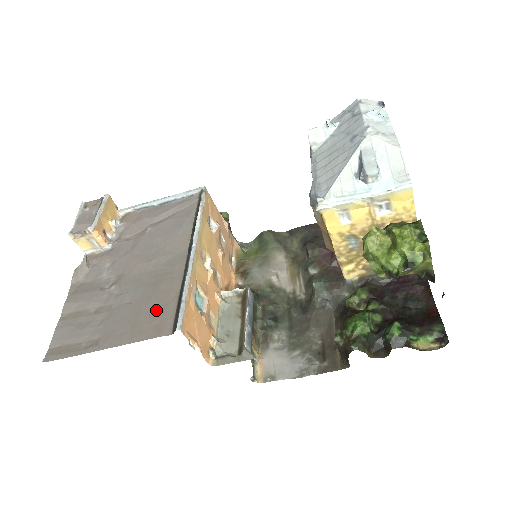
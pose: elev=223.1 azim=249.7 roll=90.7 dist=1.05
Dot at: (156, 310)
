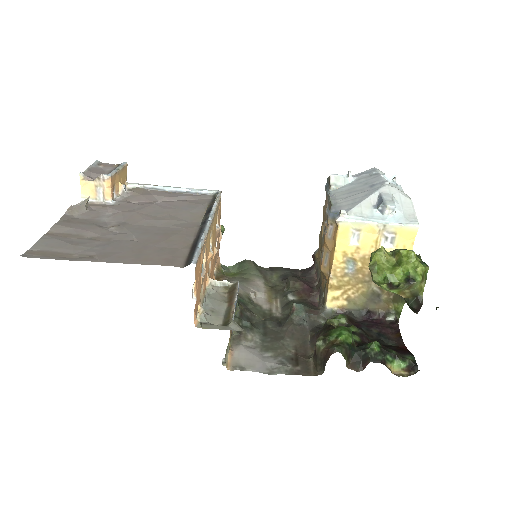
Dot at: (166, 249)
